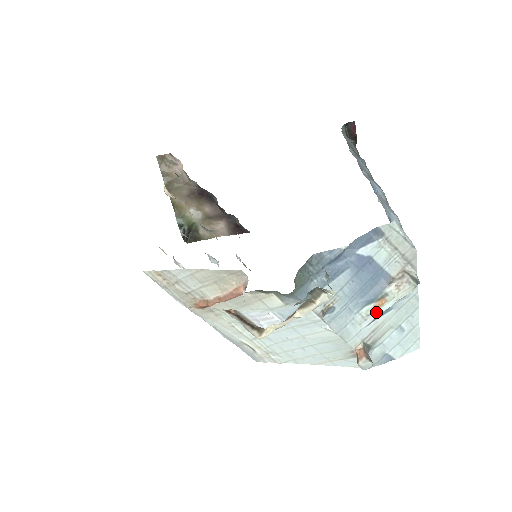
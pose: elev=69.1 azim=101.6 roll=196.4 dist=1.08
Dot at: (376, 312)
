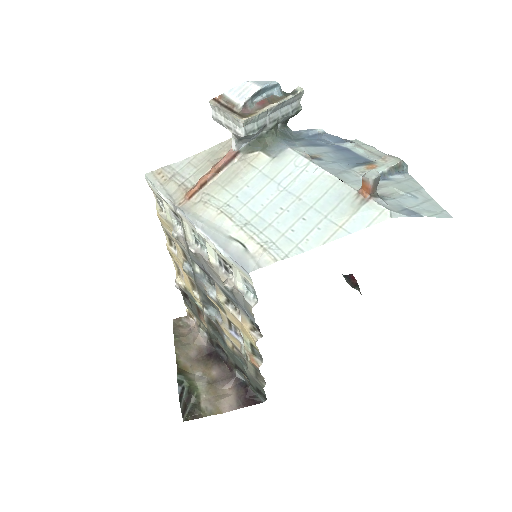
Dot at: occluded
